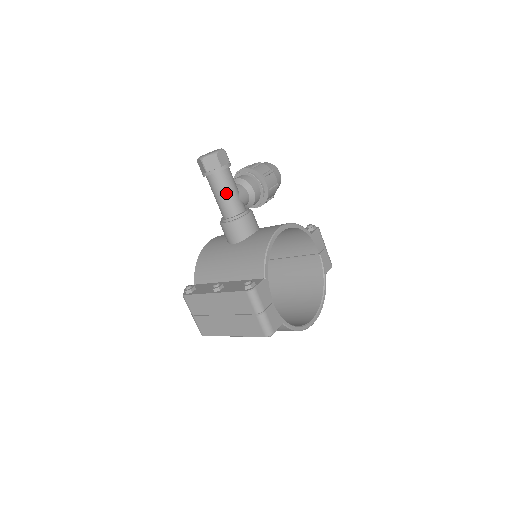
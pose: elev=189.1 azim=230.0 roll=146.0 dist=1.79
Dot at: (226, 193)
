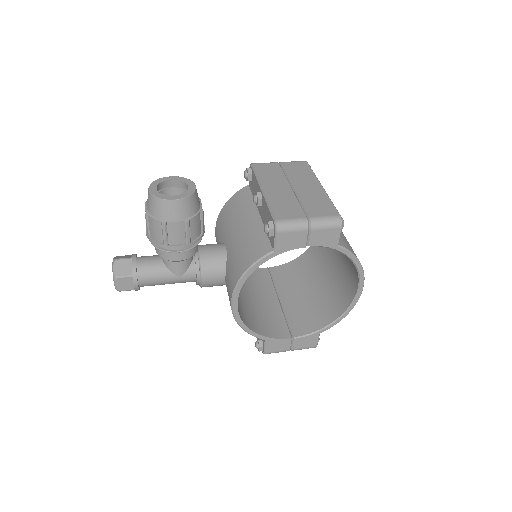
Dot at: occluded
